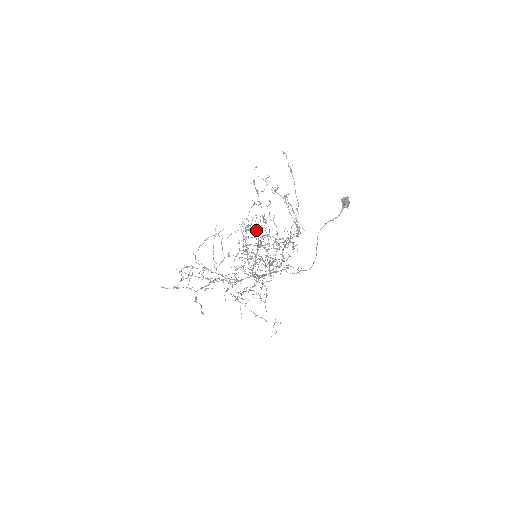
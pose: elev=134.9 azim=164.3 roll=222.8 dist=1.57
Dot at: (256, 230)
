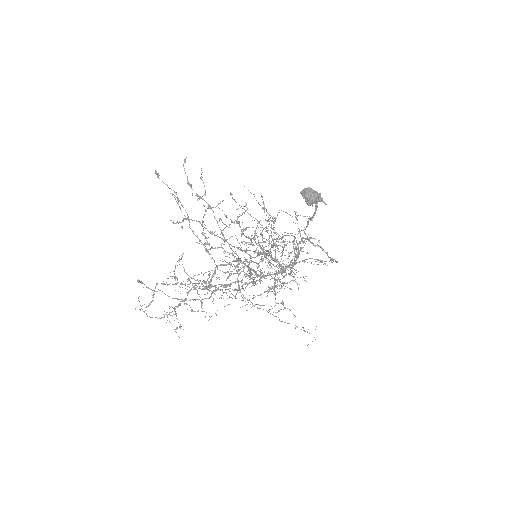
Dot at: (222, 243)
